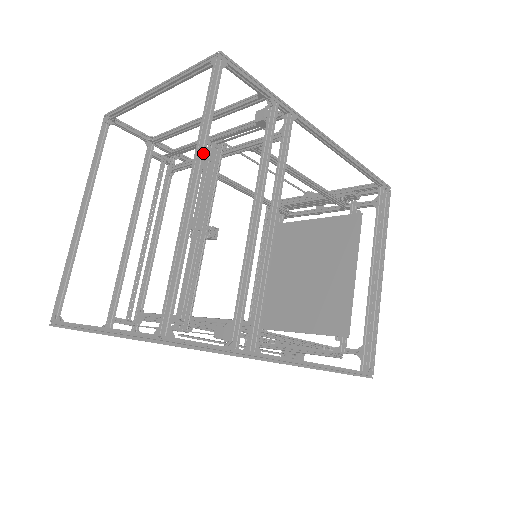
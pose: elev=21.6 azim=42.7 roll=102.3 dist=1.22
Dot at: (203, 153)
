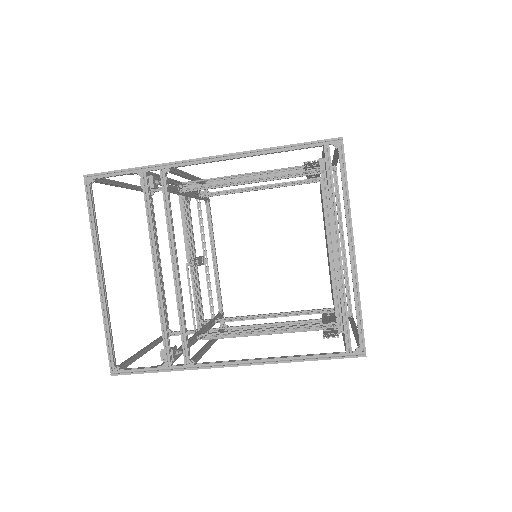
Dot at: (97, 252)
